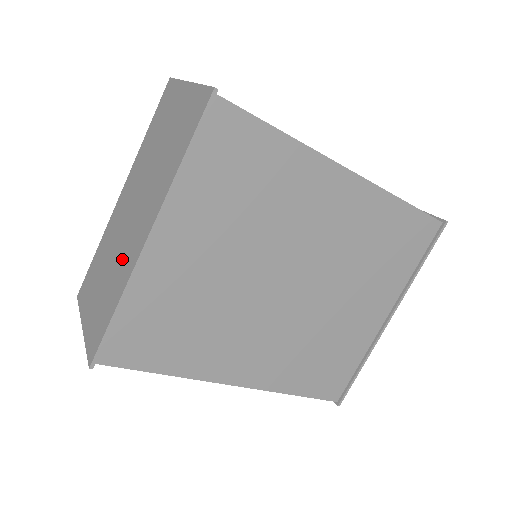
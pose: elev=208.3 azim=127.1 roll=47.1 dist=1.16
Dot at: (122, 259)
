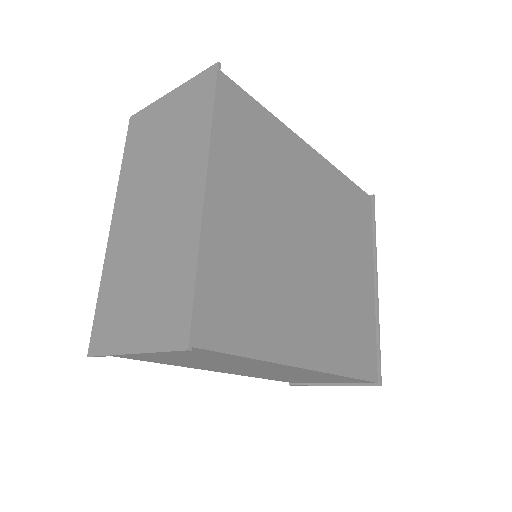
Dot at: (169, 240)
